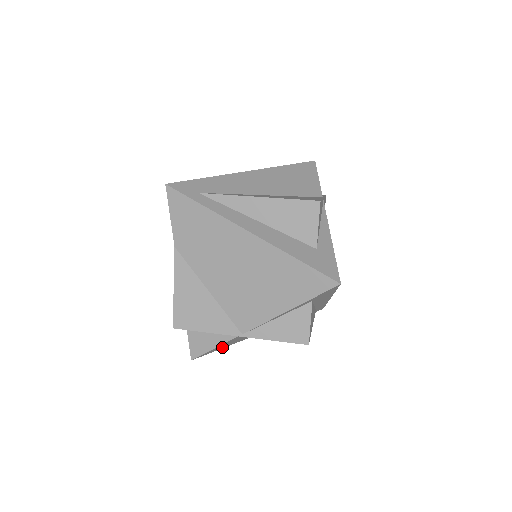
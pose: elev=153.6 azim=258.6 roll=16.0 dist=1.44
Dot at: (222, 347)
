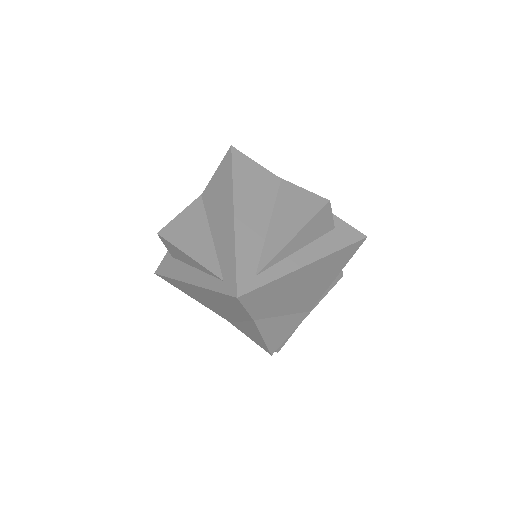
Dot at: occluded
